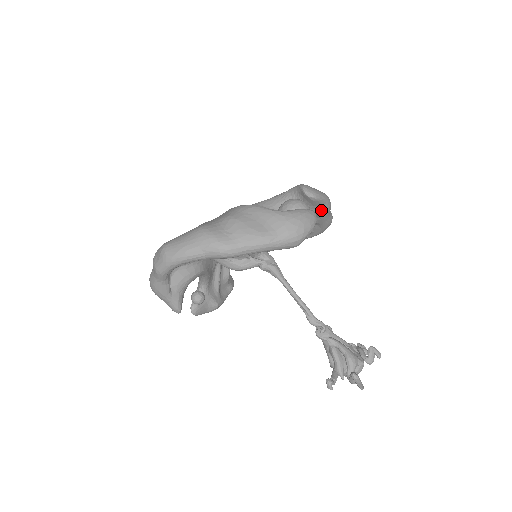
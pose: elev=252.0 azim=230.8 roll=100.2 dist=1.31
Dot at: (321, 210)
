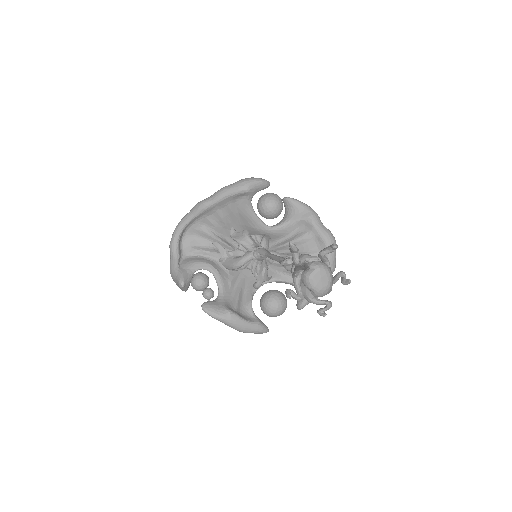
Dot at: (305, 214)
